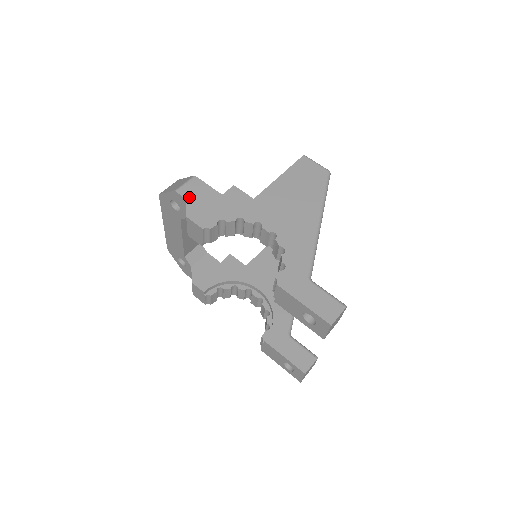
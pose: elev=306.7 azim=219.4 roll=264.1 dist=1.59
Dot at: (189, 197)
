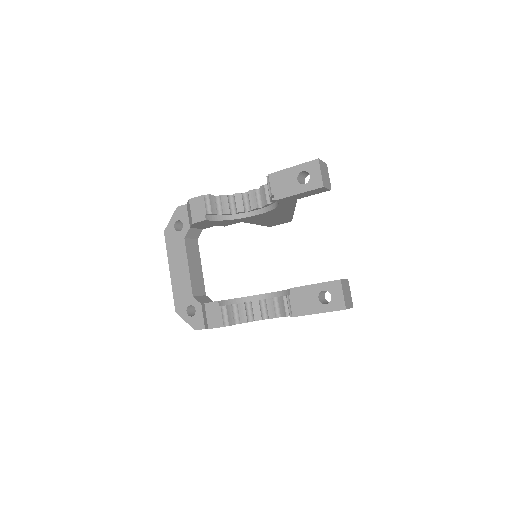
Dot at: occluded
